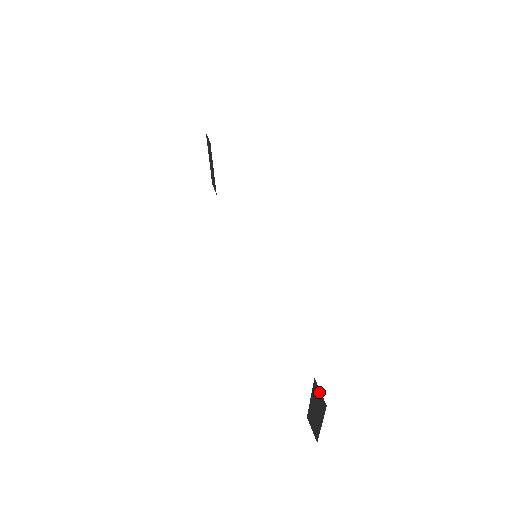
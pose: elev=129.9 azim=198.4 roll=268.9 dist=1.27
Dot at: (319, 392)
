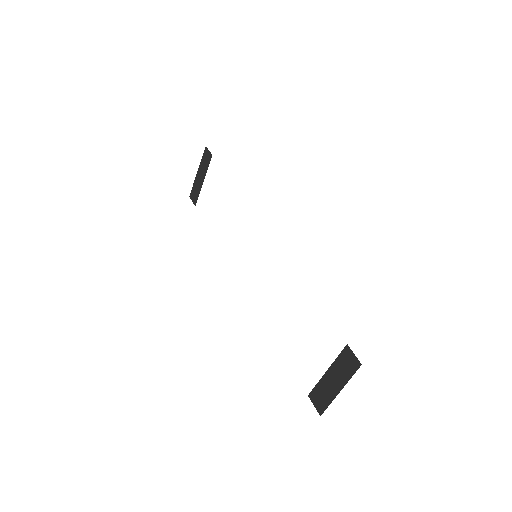
Dot at: (351, 355)
